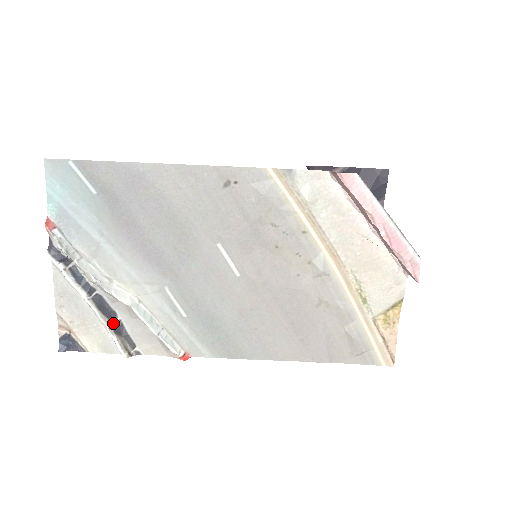
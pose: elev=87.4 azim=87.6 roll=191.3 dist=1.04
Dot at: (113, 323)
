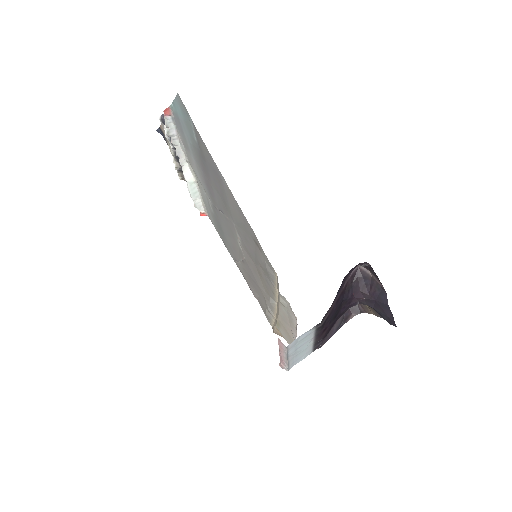
Dot at: occluded
